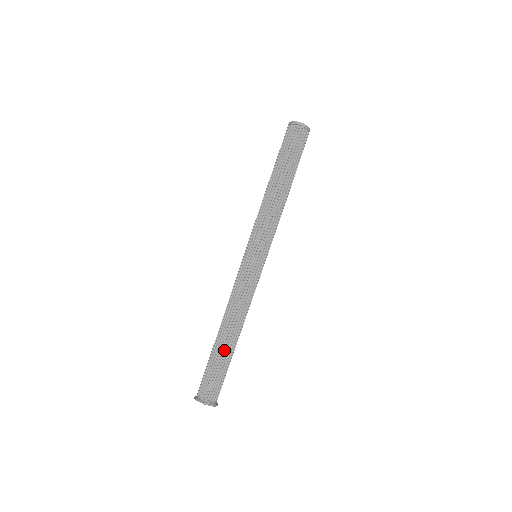
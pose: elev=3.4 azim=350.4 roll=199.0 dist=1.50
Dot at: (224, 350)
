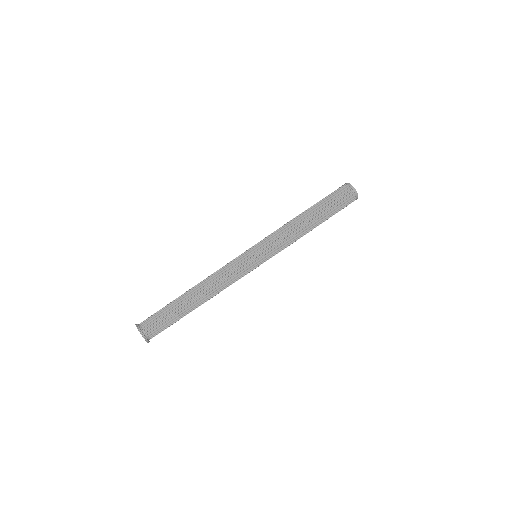
Dot at: (184, 304)
